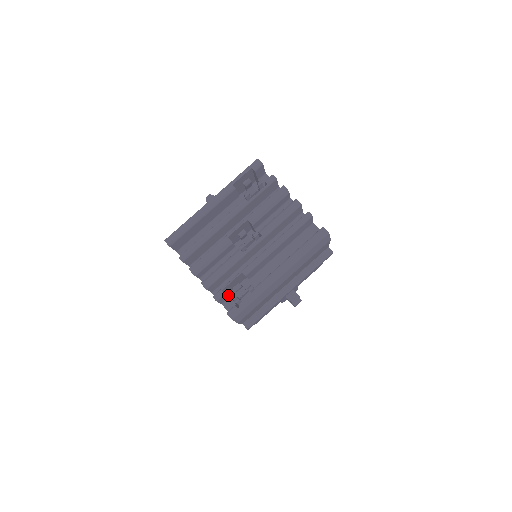
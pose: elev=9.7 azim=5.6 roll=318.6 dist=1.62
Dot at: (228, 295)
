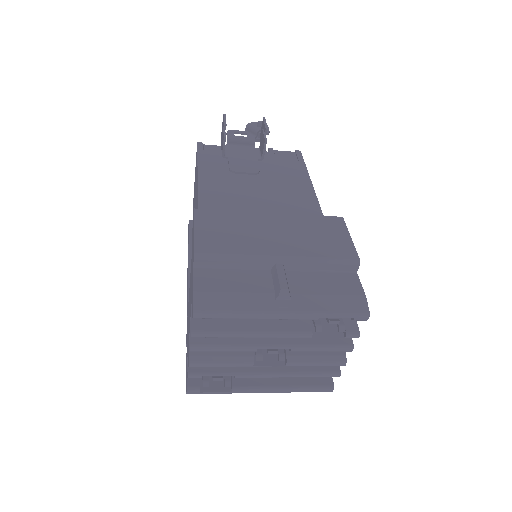
Dot at: occluded
